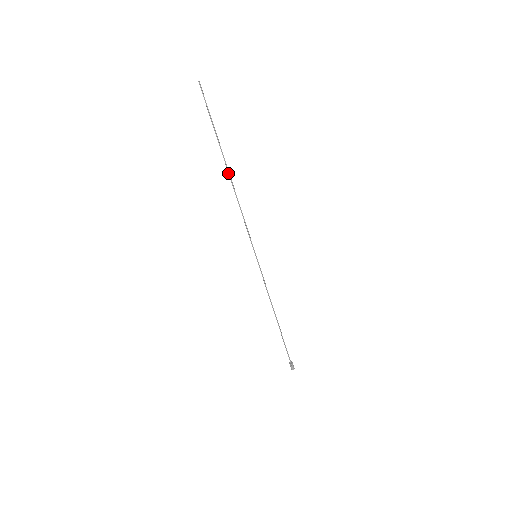
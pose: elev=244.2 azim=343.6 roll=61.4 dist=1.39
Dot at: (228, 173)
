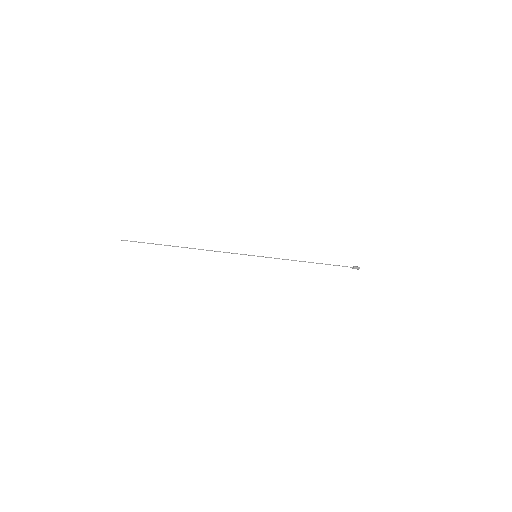
Dot at: occluded
